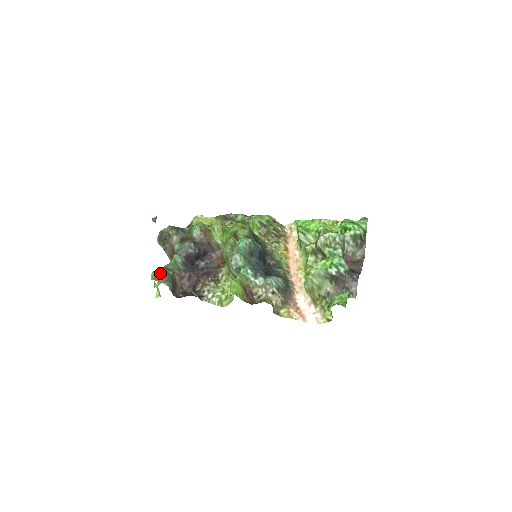
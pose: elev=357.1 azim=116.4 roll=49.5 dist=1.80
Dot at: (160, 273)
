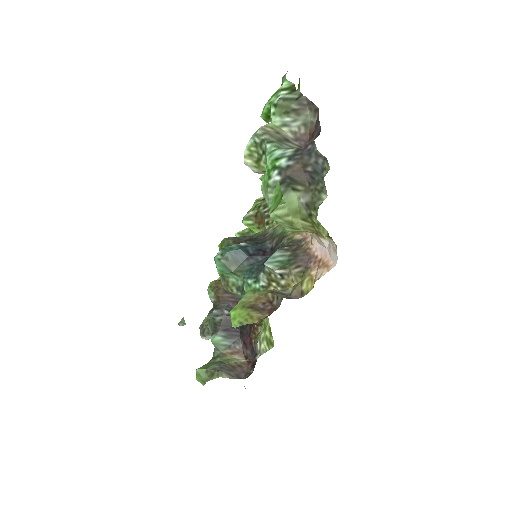
Dot at: (200, 372)
